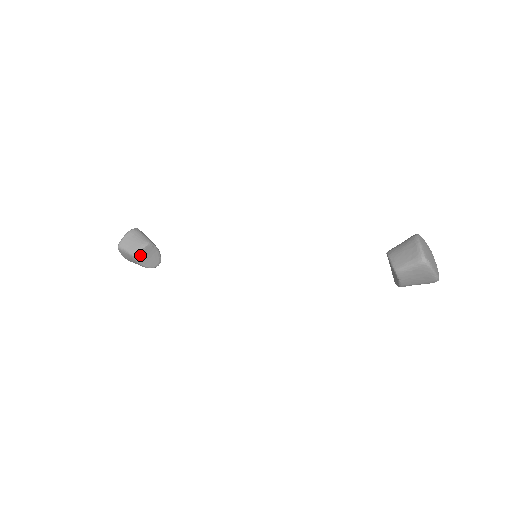
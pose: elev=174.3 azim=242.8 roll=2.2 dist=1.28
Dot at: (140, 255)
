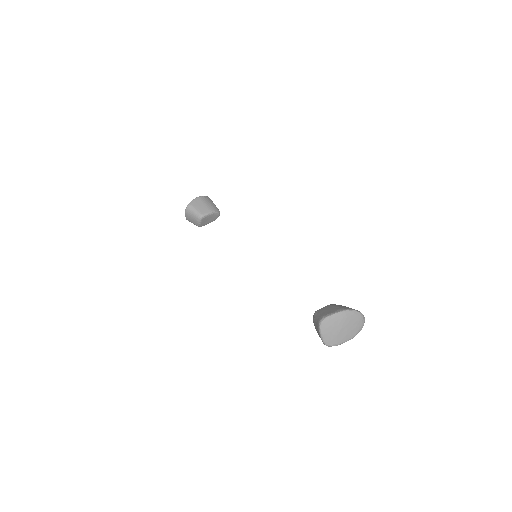
Dot at: (202, 225)
